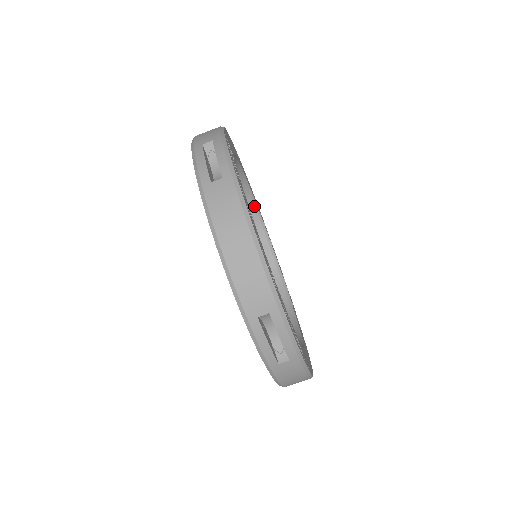
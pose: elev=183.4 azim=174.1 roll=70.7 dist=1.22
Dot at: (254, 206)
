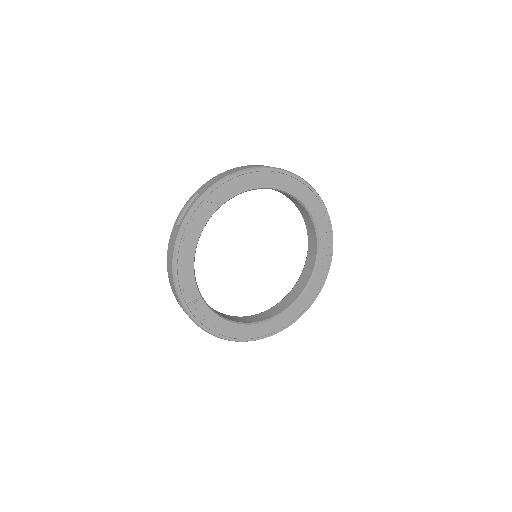
Dot at: (307, 211)
